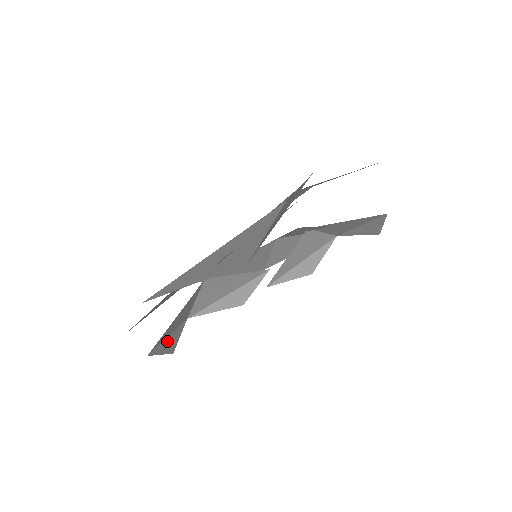
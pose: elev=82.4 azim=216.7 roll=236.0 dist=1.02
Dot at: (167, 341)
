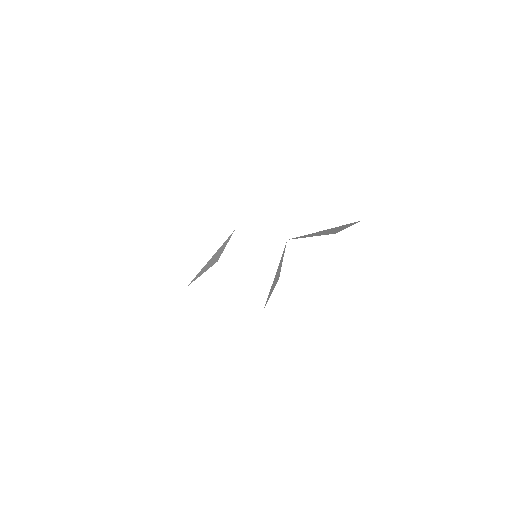
Dot at: (209, 263)
